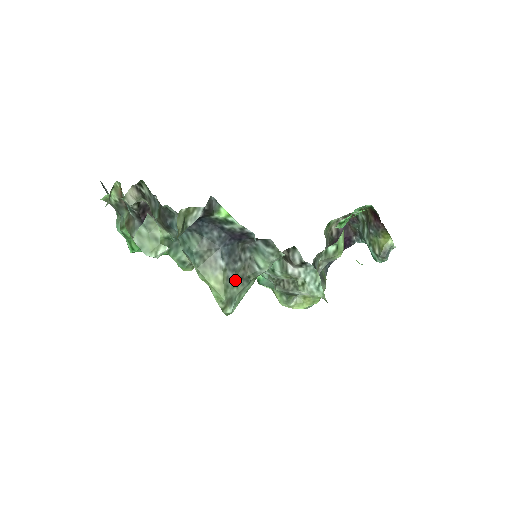
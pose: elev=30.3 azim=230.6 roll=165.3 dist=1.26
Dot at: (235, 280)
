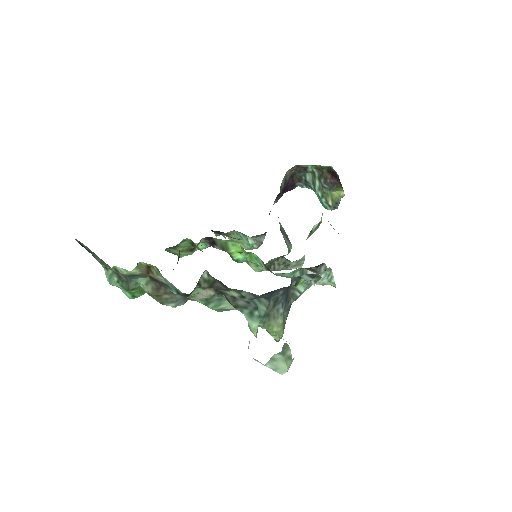
Dot at: (287, 314)
